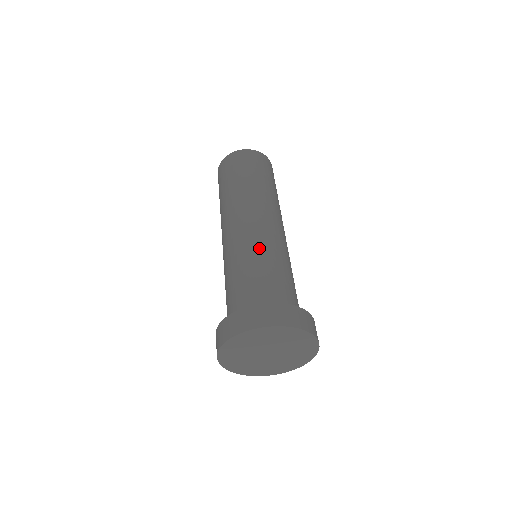
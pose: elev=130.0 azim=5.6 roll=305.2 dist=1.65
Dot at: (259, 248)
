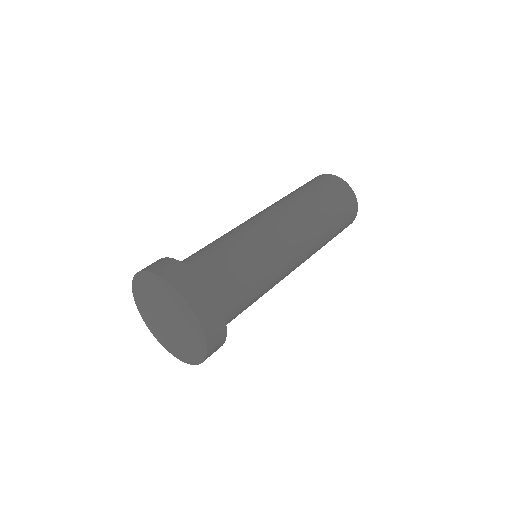
Dot at: (230, 233)
